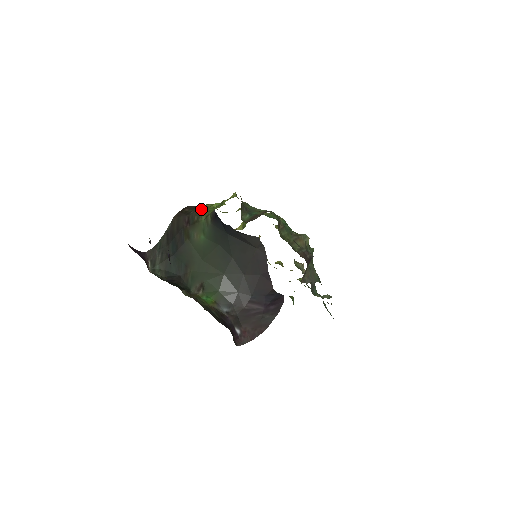
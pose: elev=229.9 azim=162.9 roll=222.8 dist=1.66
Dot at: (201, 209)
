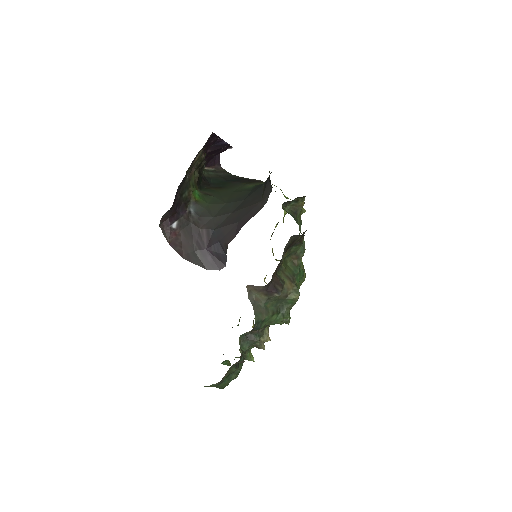
Dot at: occluded
